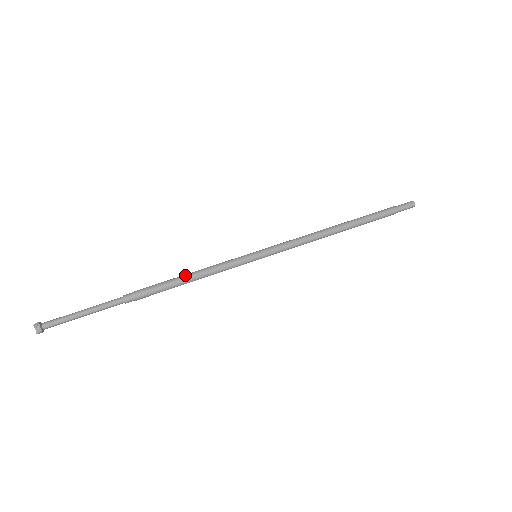
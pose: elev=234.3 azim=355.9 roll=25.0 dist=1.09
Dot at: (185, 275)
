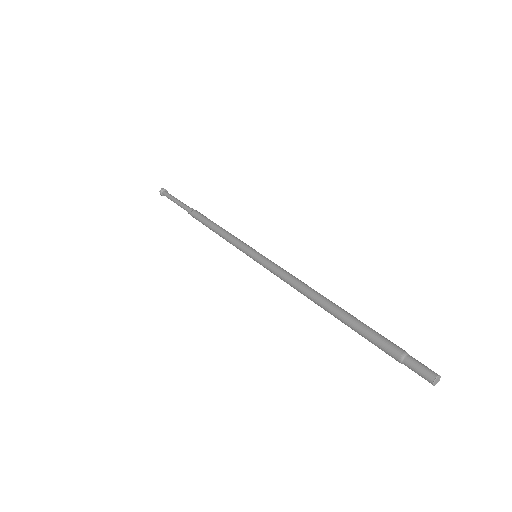
Dot at: (213, 228)
